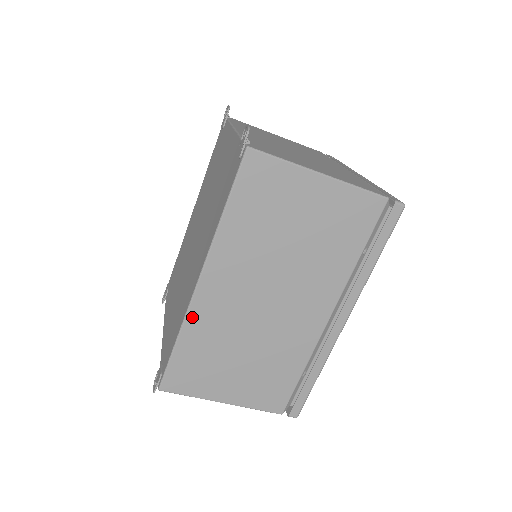
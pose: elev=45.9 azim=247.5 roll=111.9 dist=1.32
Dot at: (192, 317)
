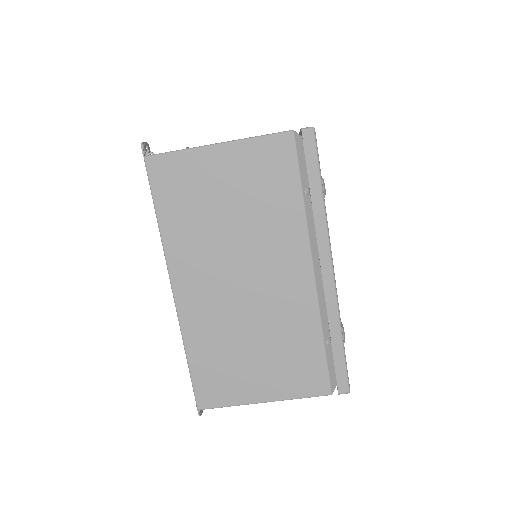
Dot at: (186, 327)
